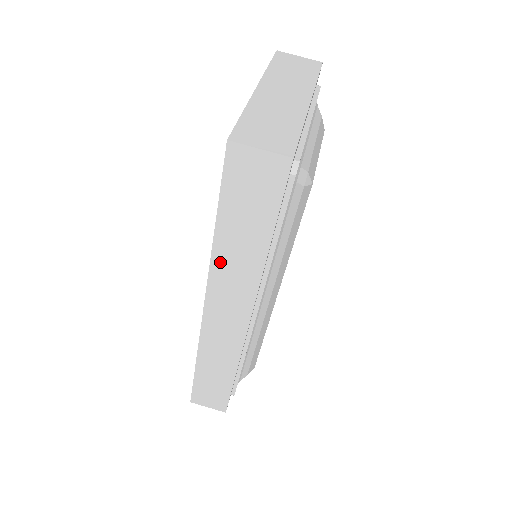
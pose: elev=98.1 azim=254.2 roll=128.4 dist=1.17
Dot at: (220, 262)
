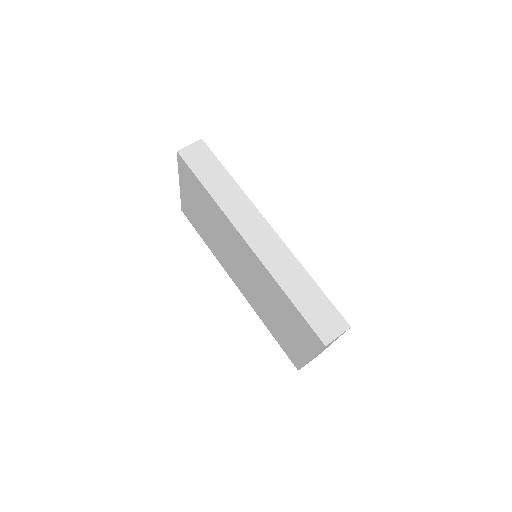
Dot at: (223, 202)
